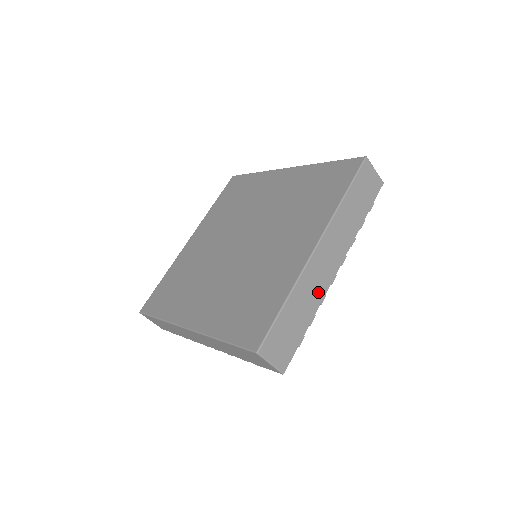
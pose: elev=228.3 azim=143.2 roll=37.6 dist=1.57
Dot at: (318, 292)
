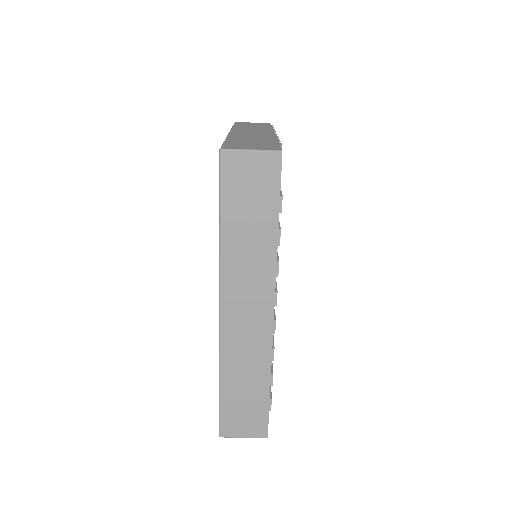
Dot at: occluded
